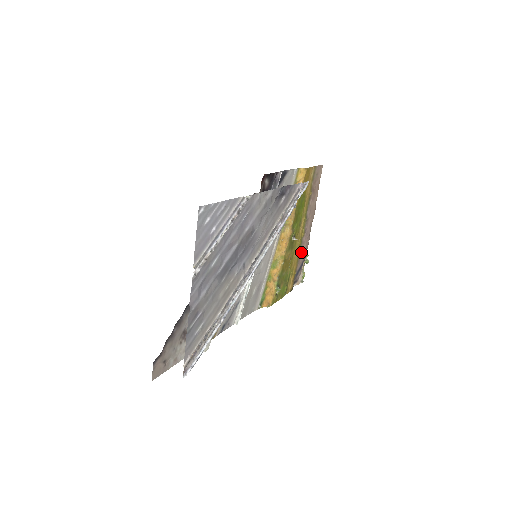
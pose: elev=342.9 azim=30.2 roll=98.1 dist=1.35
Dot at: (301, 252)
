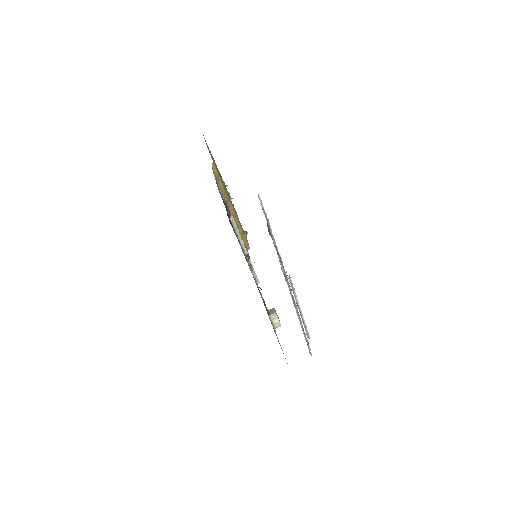
Dot at: (227, 191)
